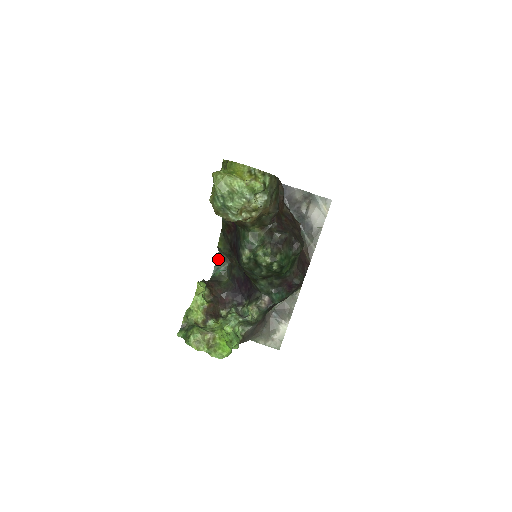
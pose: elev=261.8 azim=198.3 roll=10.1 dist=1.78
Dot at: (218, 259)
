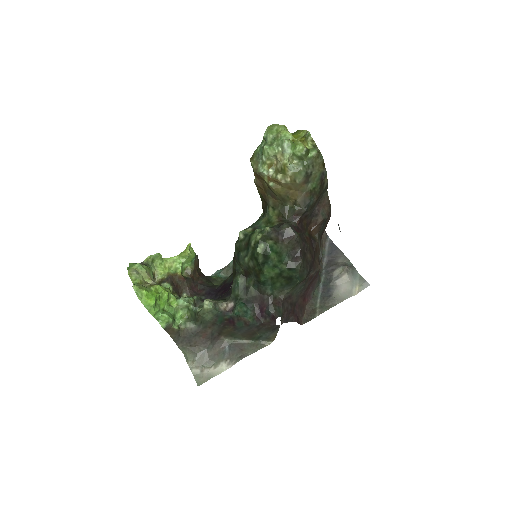
Dot at: (227, 266)
